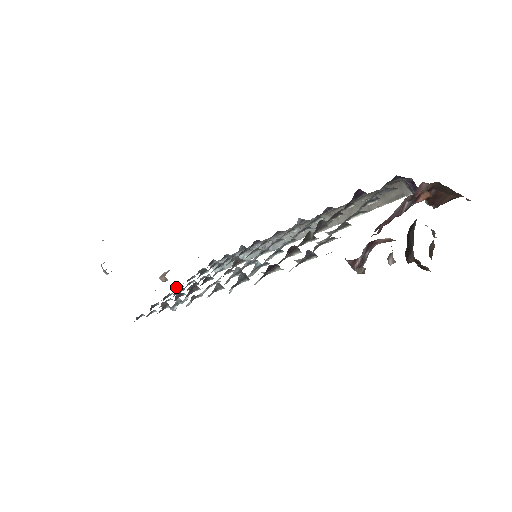
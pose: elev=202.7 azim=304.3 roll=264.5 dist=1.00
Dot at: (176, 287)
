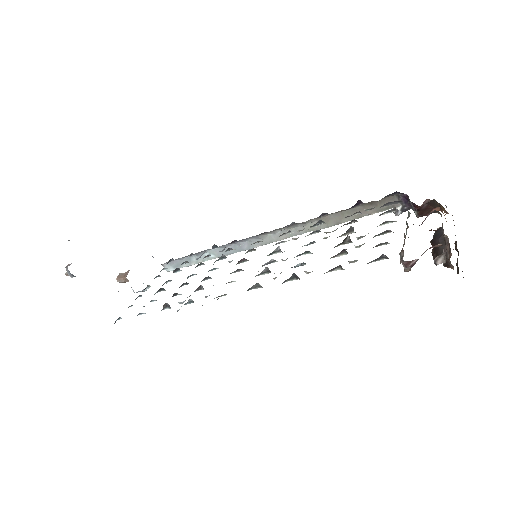
Dot at: (145, 288)
